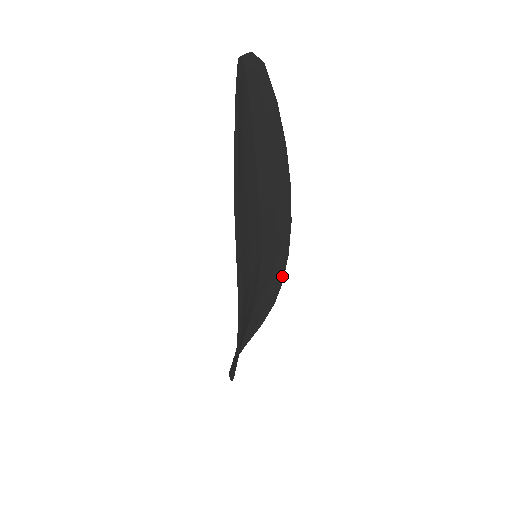
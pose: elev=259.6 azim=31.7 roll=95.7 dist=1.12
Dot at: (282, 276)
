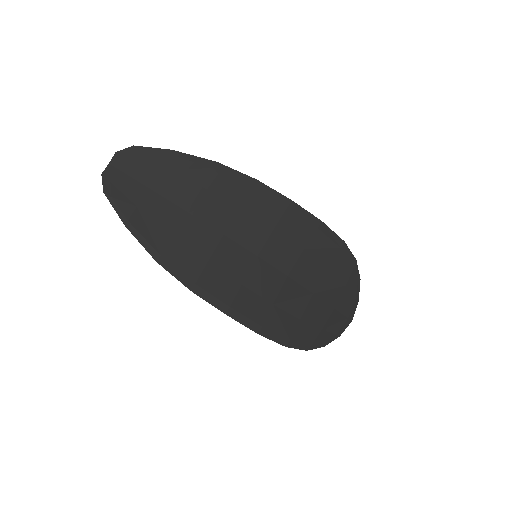
Dot at: (334, 239)
